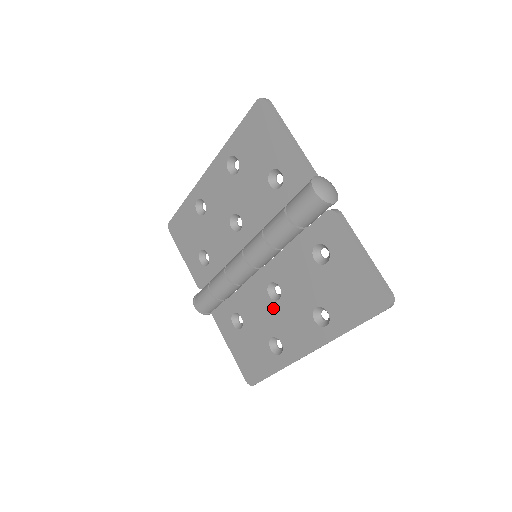
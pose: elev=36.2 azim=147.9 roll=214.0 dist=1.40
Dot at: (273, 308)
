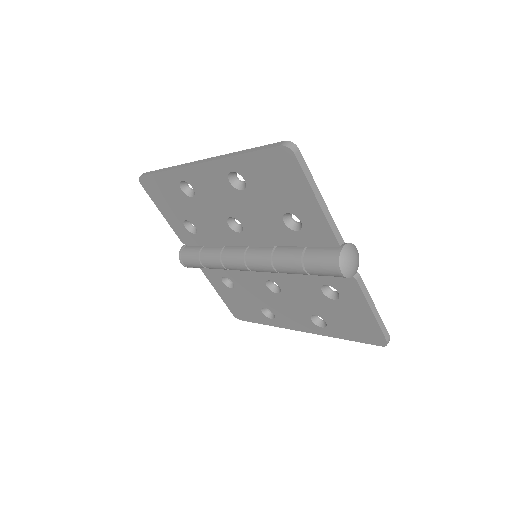
Dot at: (270, 295)
